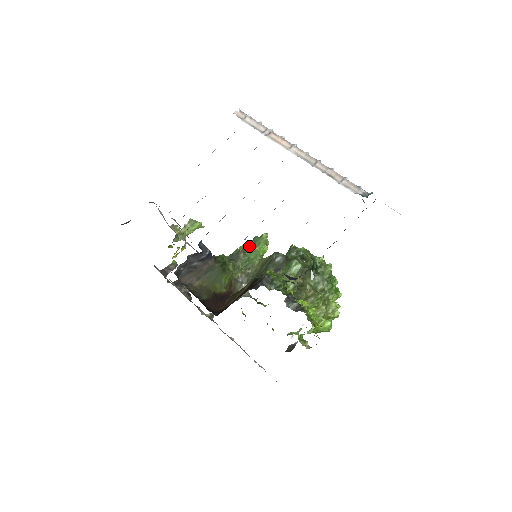
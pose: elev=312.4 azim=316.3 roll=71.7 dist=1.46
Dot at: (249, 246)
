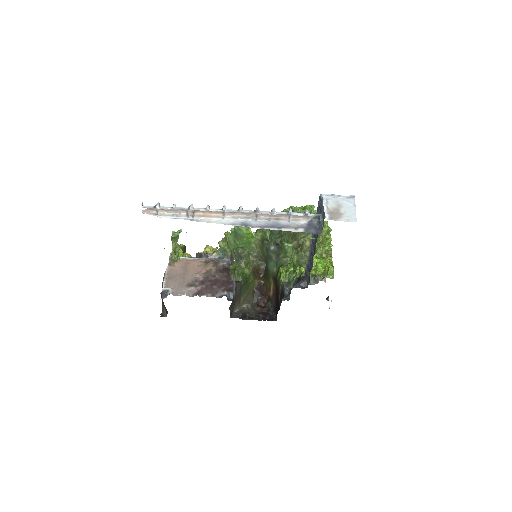
Dot at: (237, 238)
